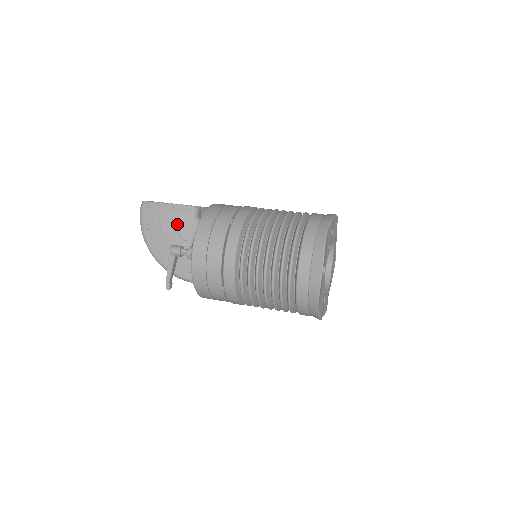
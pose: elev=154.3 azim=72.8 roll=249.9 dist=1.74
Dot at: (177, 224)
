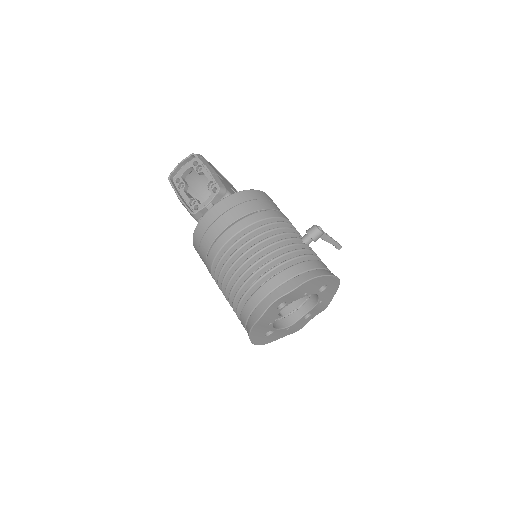
Dot at: occluded
